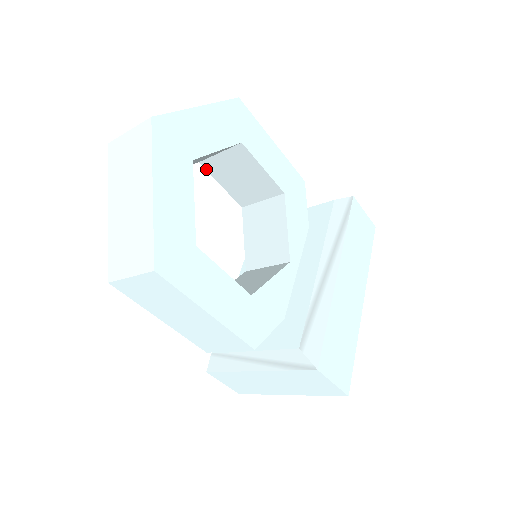
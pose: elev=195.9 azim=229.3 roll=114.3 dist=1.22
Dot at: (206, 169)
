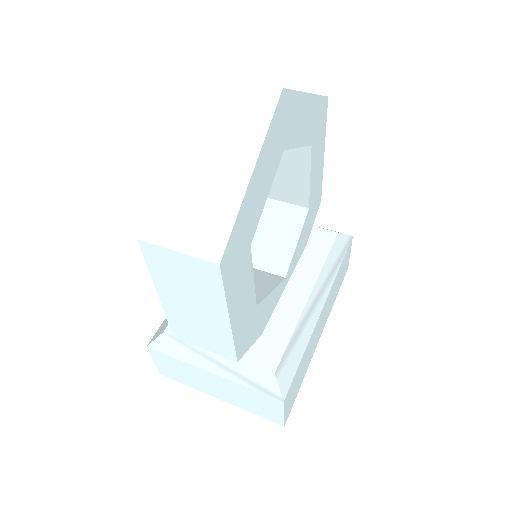
Dot at: occluded
